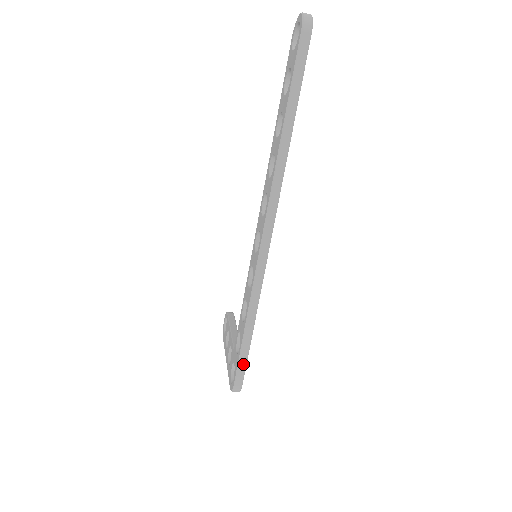
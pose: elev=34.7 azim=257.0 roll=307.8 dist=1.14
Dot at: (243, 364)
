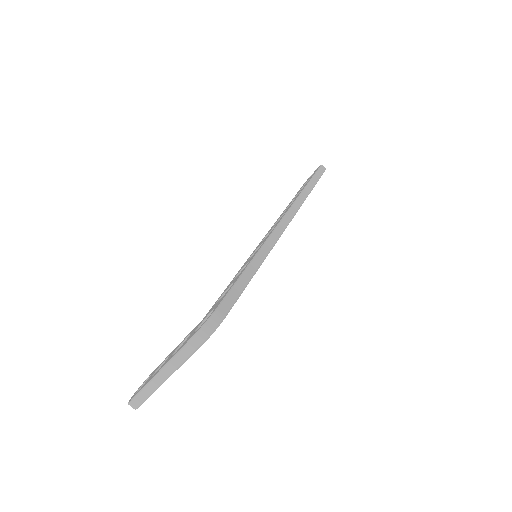
Dot at: (235, 294)
